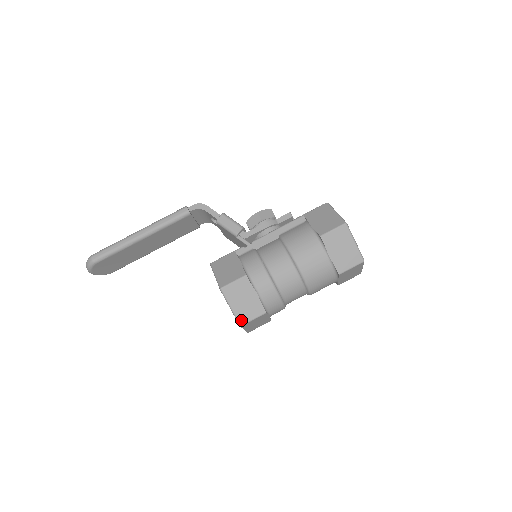
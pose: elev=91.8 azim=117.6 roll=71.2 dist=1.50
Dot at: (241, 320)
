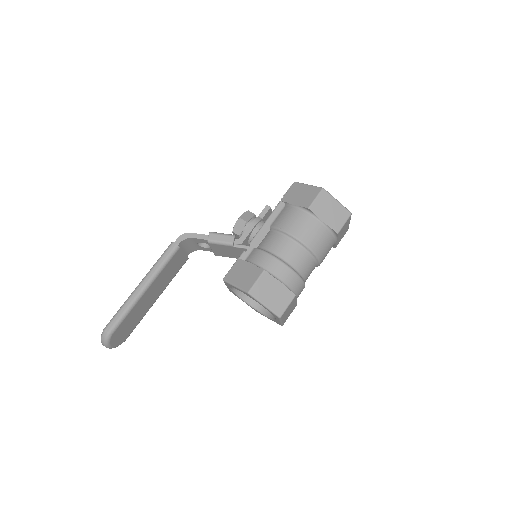
Dot at: (278, 312)
